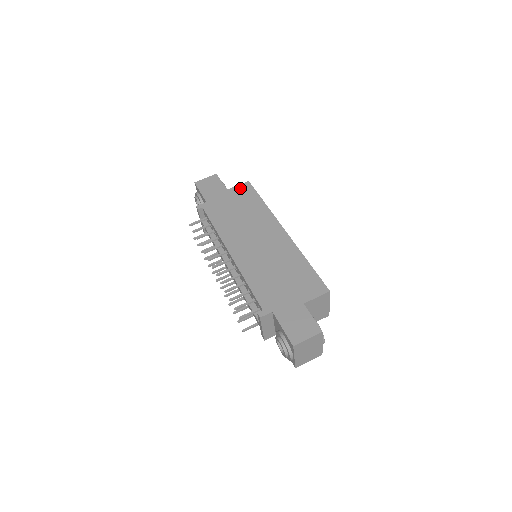
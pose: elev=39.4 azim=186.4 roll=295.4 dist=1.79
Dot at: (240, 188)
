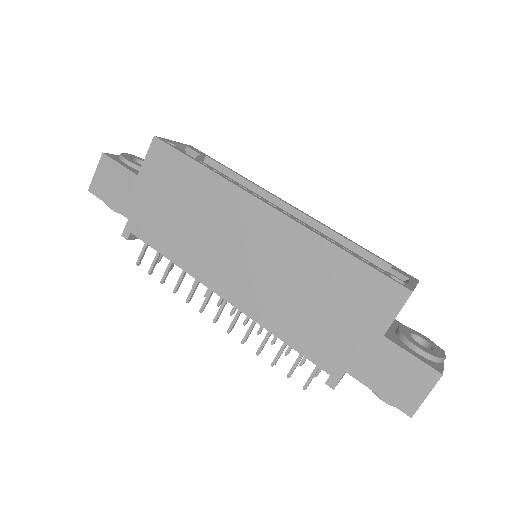
Dot at: (152, 160)
